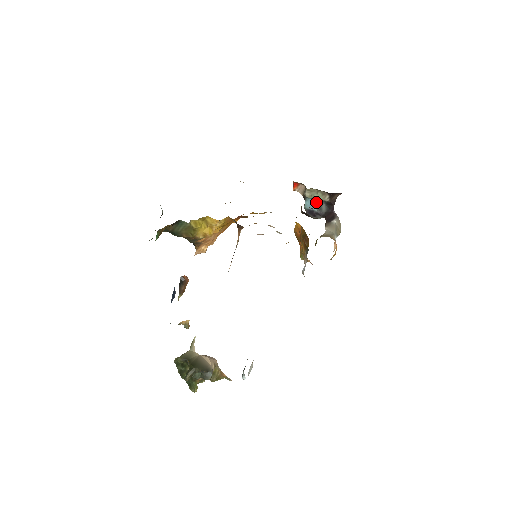
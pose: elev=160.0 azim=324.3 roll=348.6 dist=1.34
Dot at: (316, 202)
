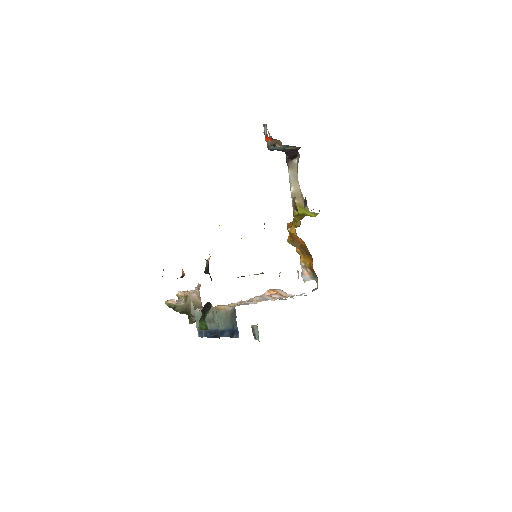
Dot at: (284, 146)
